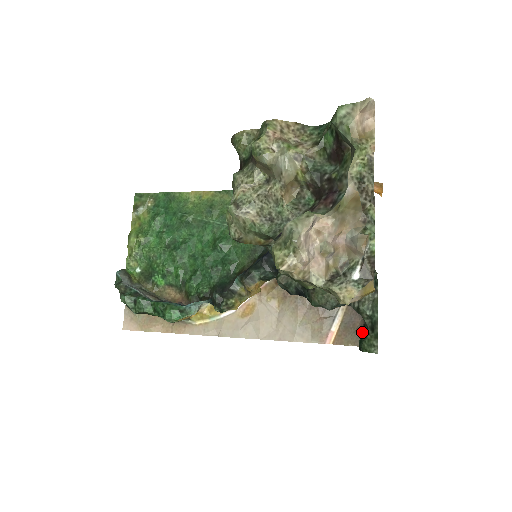
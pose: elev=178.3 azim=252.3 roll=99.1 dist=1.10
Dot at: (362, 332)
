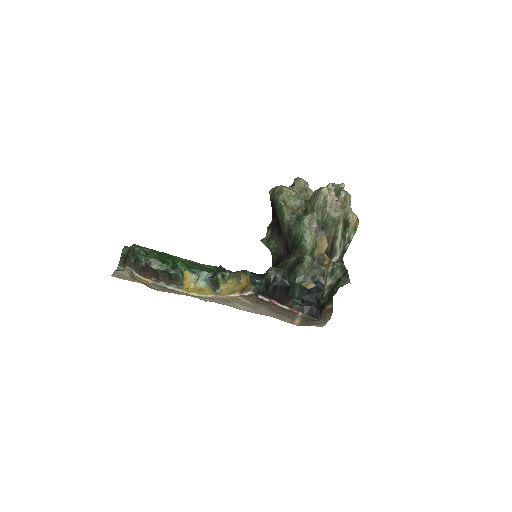
Dot at: (330, 295)
